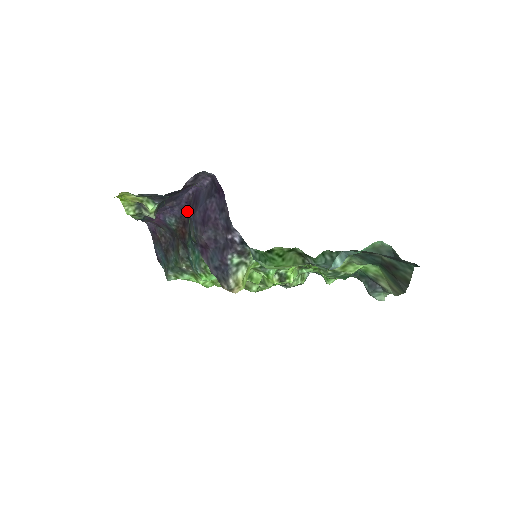
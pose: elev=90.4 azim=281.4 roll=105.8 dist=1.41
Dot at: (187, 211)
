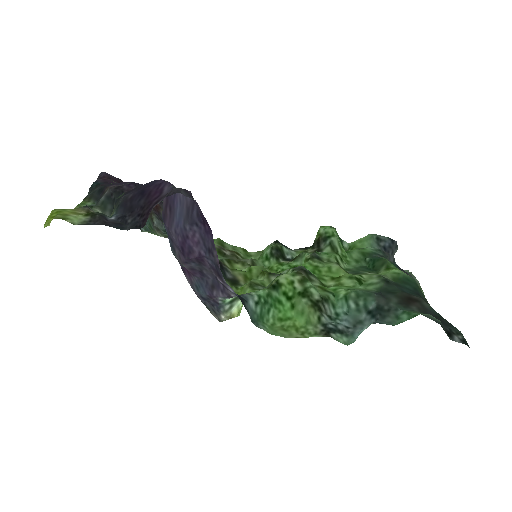
Dot at: occluded
